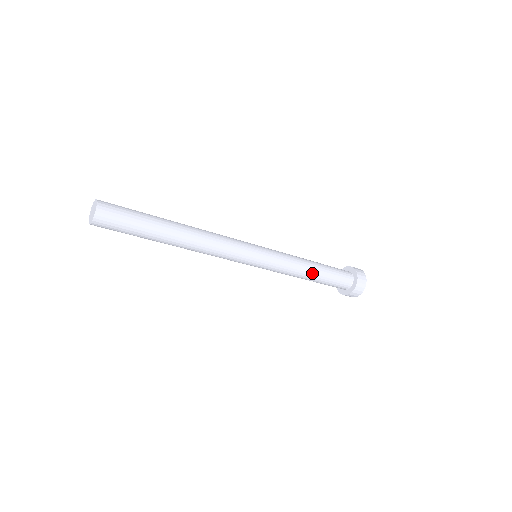
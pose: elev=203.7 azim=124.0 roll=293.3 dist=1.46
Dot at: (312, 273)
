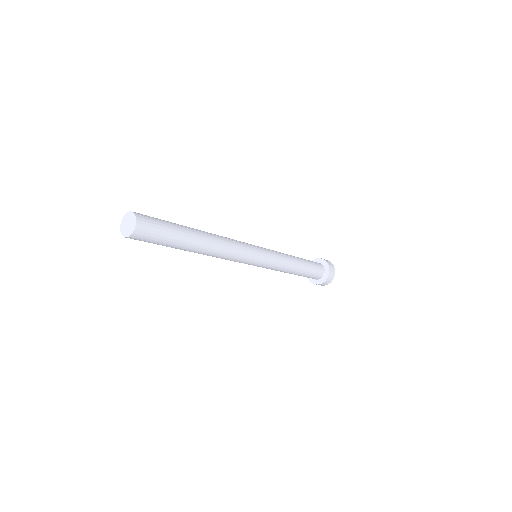
Dot at: (293, 273)
